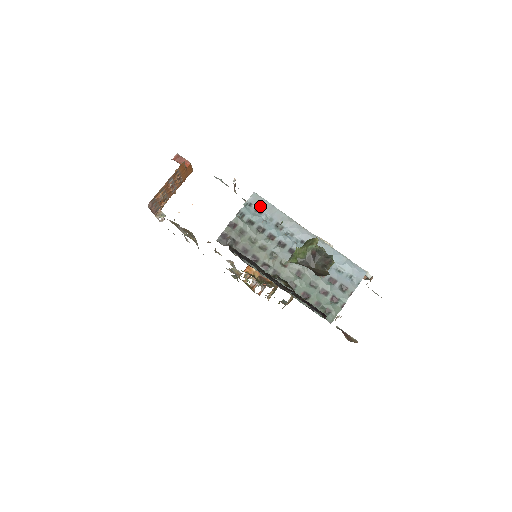
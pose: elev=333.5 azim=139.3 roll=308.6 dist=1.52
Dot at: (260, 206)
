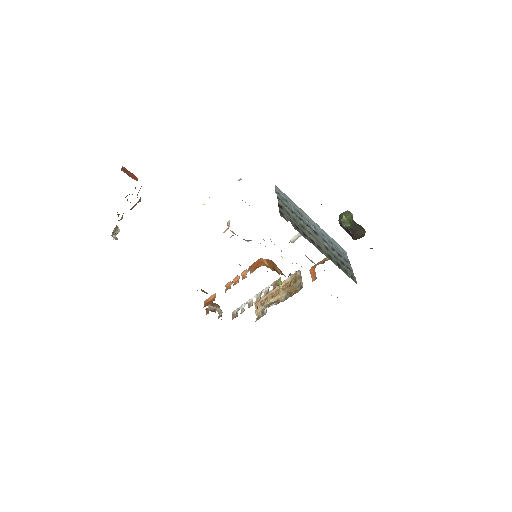
Dot at: (284, 196)
